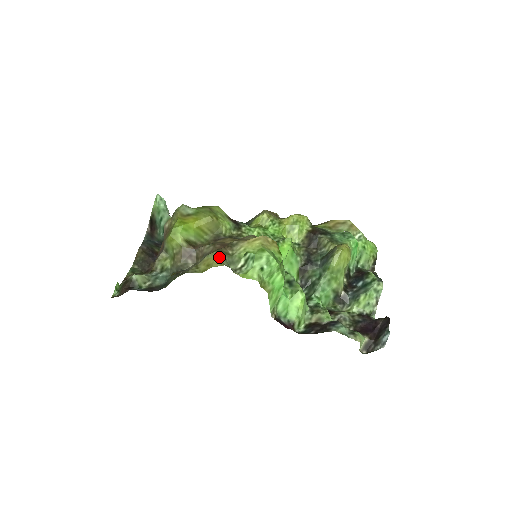
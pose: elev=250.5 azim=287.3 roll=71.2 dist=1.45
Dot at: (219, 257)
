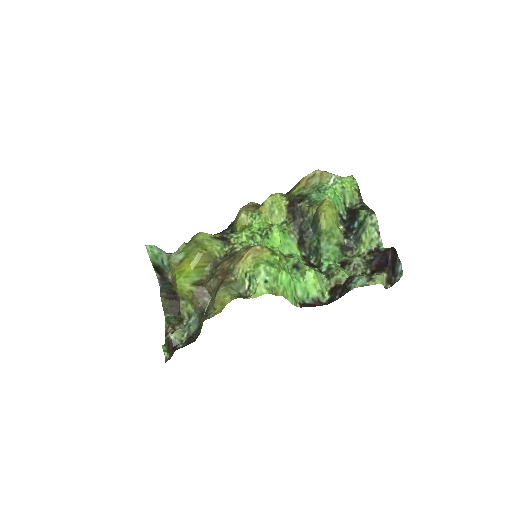
Dot at: (226, 291)
